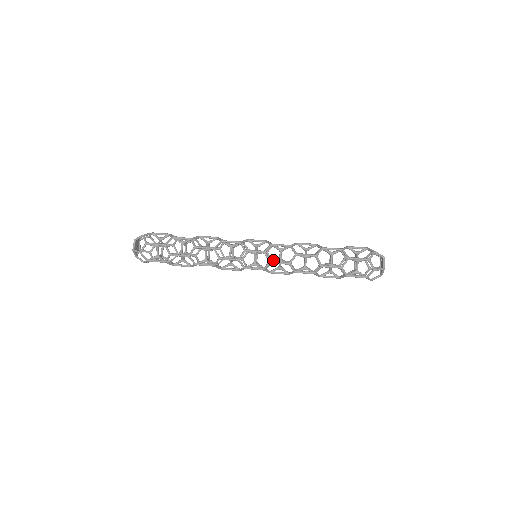
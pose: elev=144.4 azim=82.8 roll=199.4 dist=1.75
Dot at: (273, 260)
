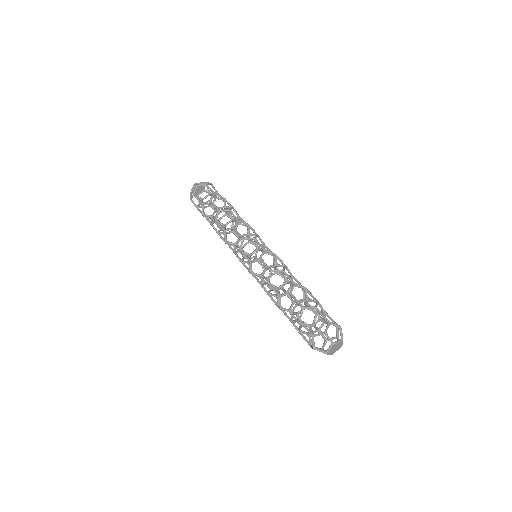
Dot at: occluded
